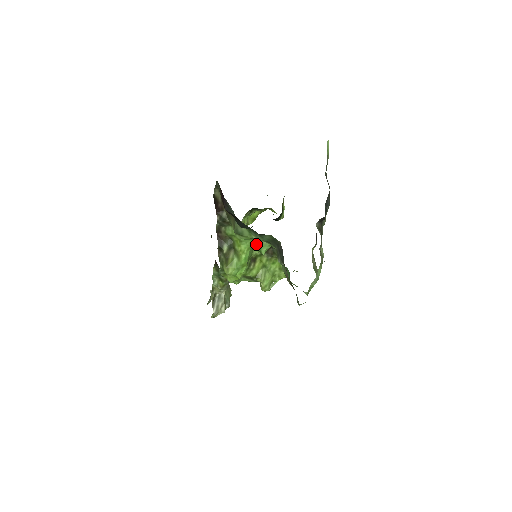
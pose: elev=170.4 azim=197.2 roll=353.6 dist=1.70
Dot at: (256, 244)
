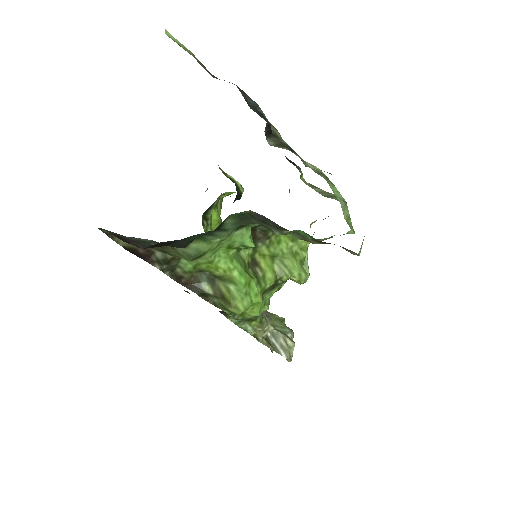
Dot at: (232, 245)
